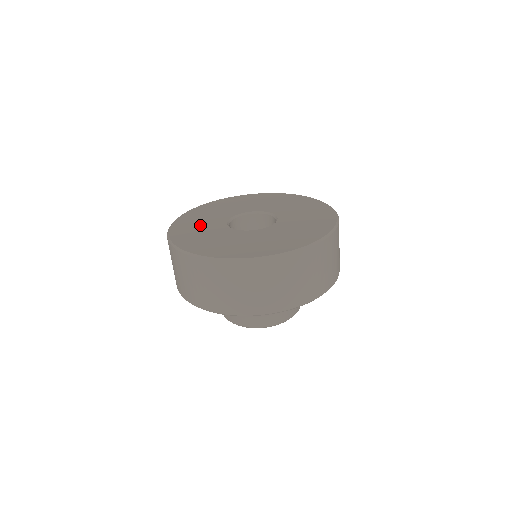
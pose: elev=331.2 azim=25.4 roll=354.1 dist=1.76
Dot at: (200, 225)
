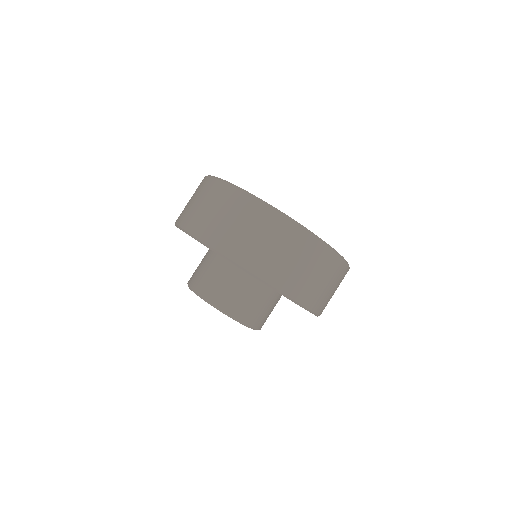
Dot at: occluded
